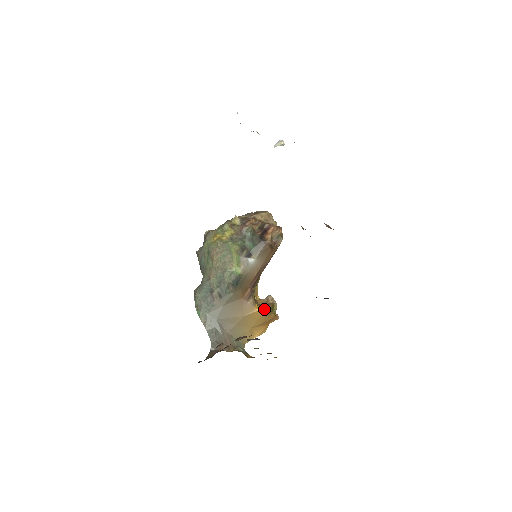
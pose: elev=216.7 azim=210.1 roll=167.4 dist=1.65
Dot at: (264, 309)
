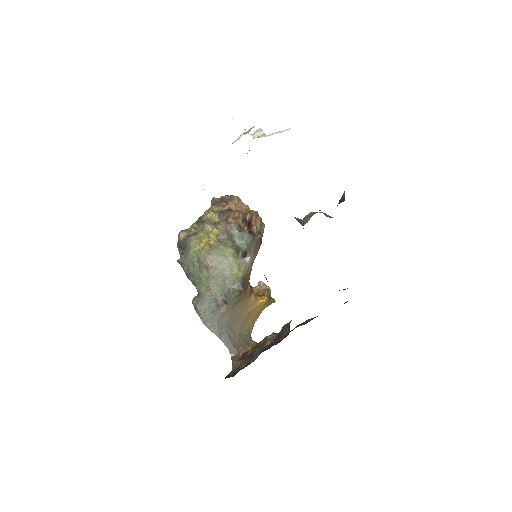
Dot at: (265, 299)
